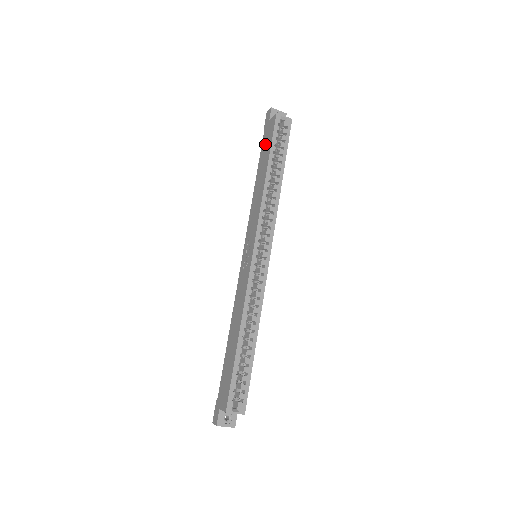
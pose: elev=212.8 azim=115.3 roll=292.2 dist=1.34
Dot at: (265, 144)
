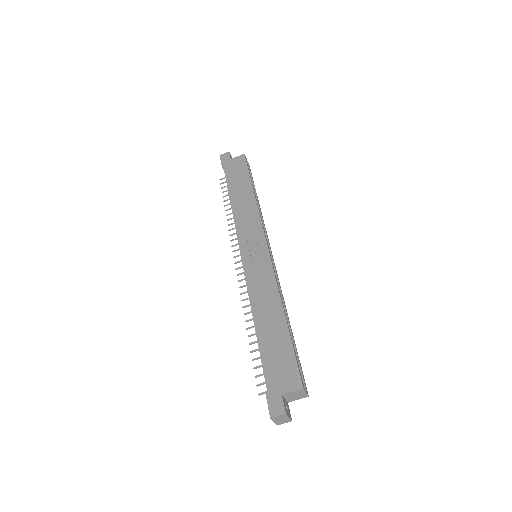
Dot at: (235, 173)
